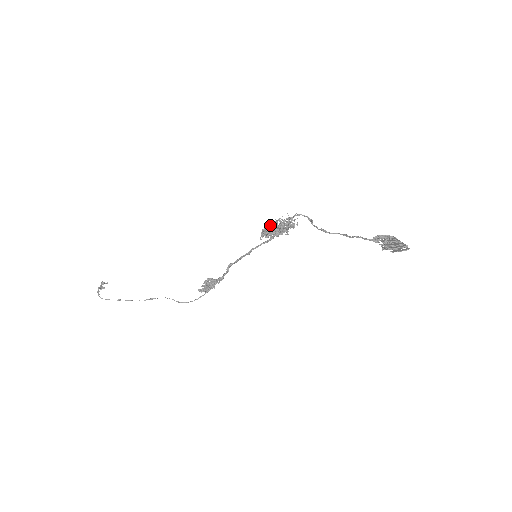
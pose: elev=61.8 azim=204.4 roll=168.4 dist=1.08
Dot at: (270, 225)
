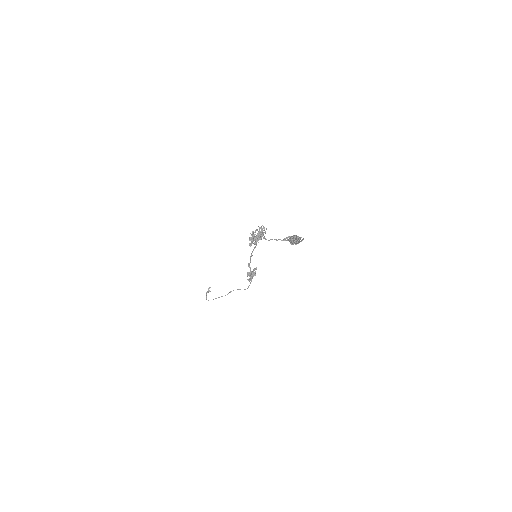
Dot at: (251, 237)
